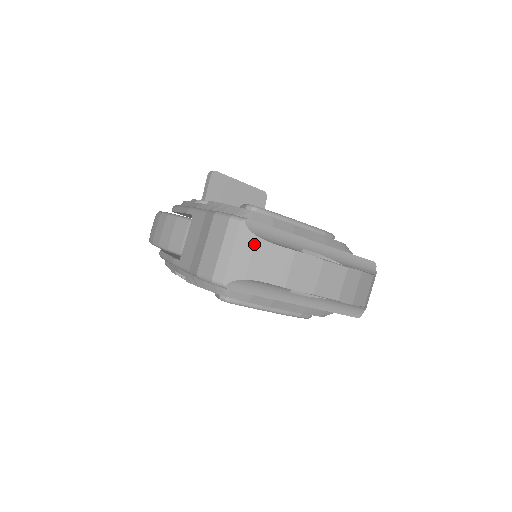
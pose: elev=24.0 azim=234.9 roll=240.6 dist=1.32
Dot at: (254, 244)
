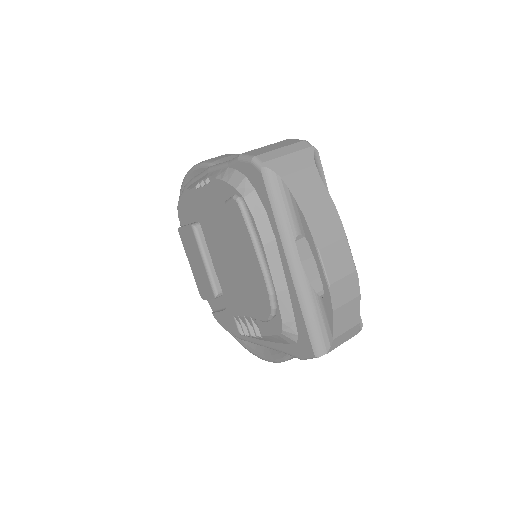
Dot at: (309, 166)
